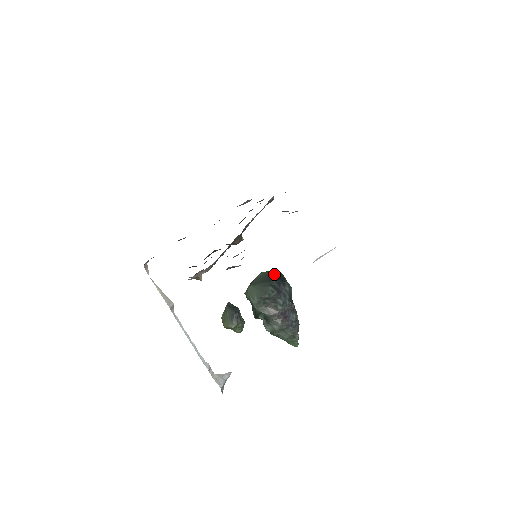
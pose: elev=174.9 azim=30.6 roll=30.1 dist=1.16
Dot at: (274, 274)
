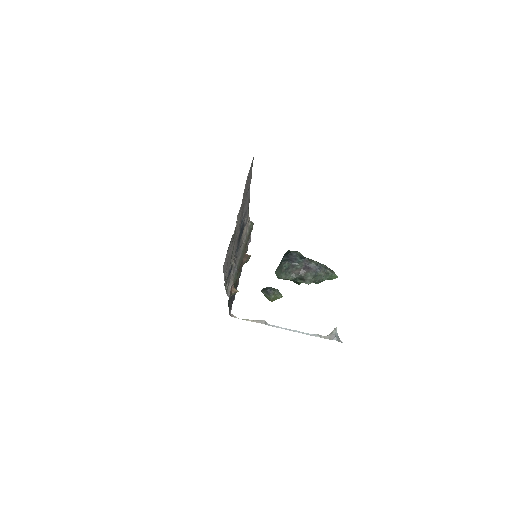
Dot at: occluded
